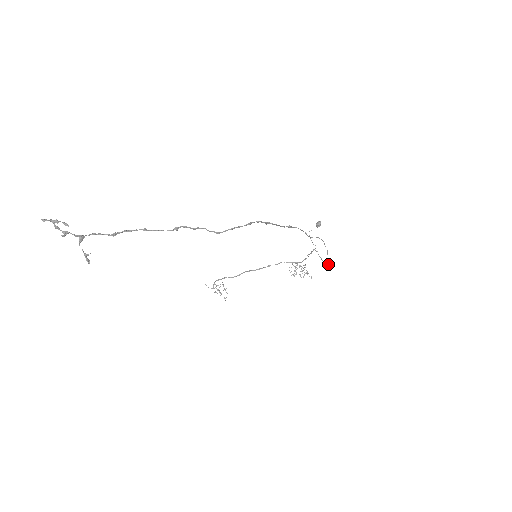
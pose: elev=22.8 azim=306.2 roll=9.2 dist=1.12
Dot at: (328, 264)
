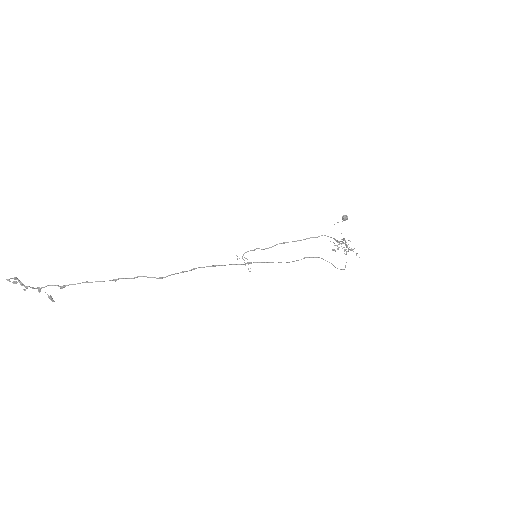
Dot at: (345, 265)
